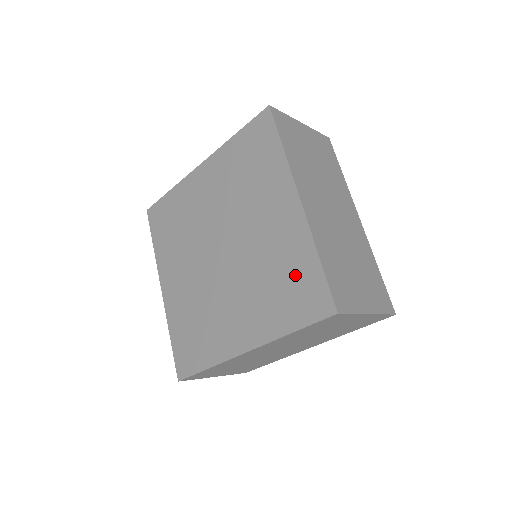
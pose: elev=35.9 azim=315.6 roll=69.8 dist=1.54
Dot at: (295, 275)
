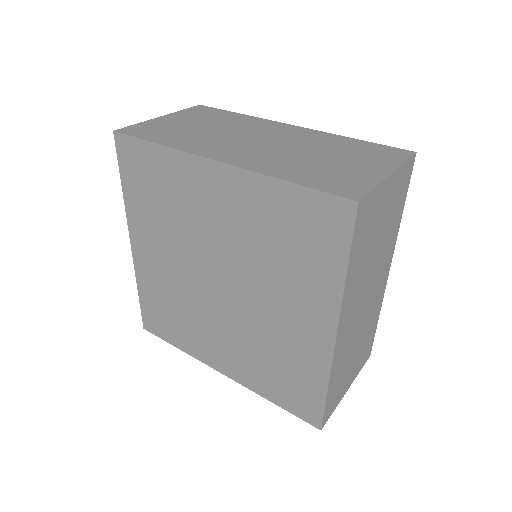
Dot at: (288, 222)
